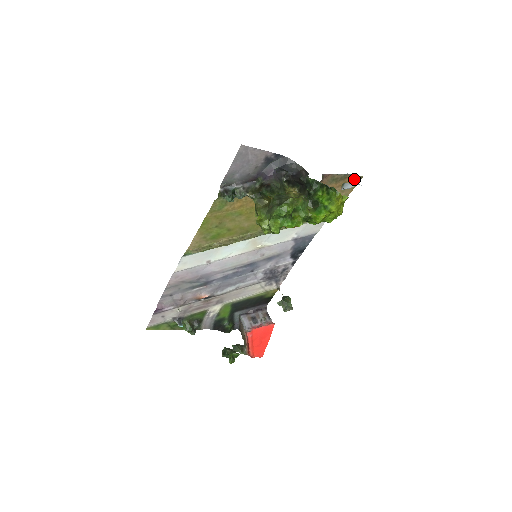
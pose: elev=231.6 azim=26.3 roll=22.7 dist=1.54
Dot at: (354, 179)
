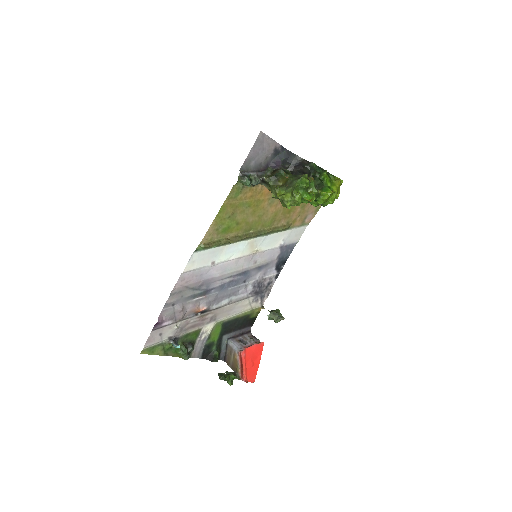
Dot at: occluded
